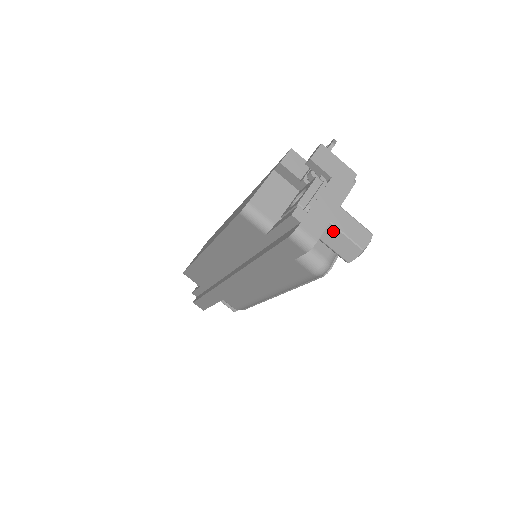
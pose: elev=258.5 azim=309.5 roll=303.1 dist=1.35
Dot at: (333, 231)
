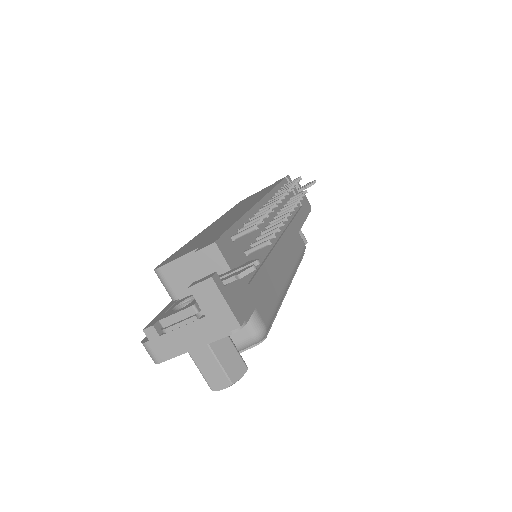
Dot at: (192, 358)
